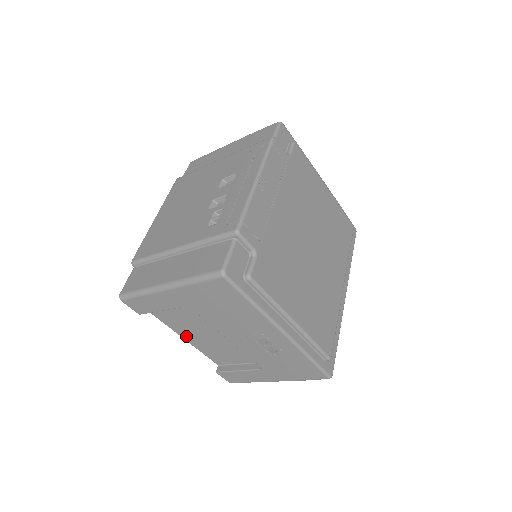
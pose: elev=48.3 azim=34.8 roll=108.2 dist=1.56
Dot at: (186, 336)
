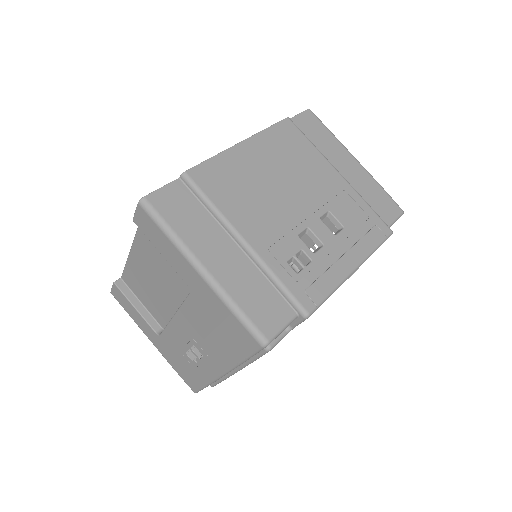
Dot at: (136, 255)
